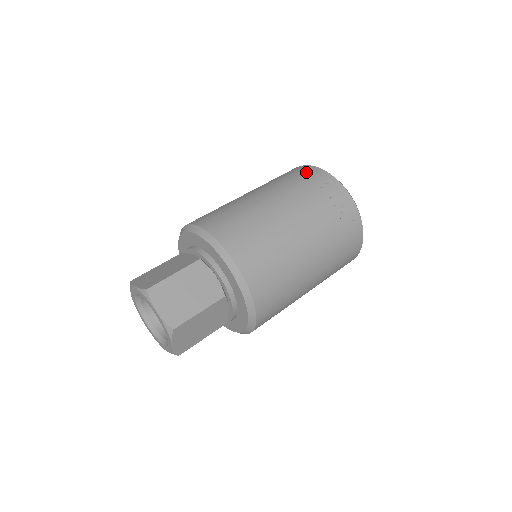
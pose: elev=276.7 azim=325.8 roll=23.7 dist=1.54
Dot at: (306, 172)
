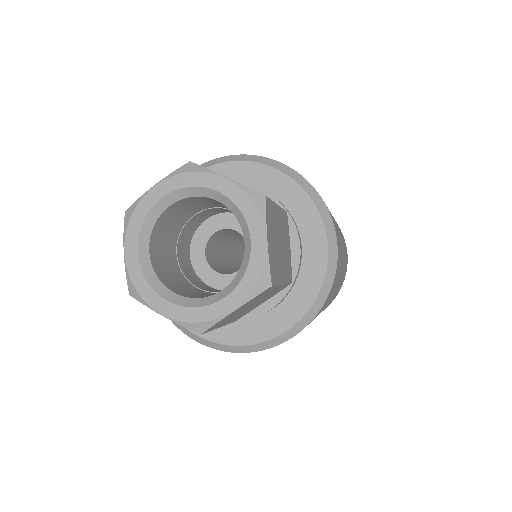
Dot at: occluded
